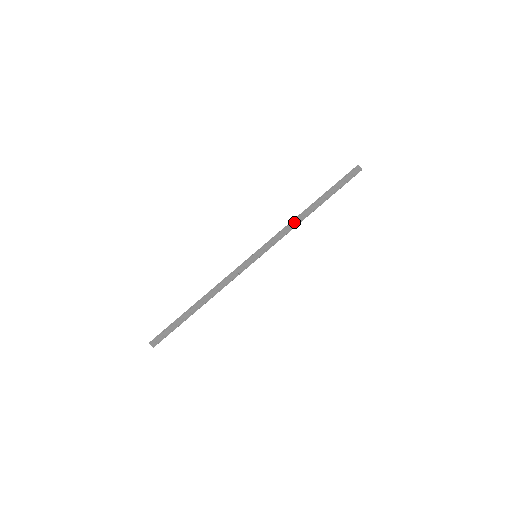
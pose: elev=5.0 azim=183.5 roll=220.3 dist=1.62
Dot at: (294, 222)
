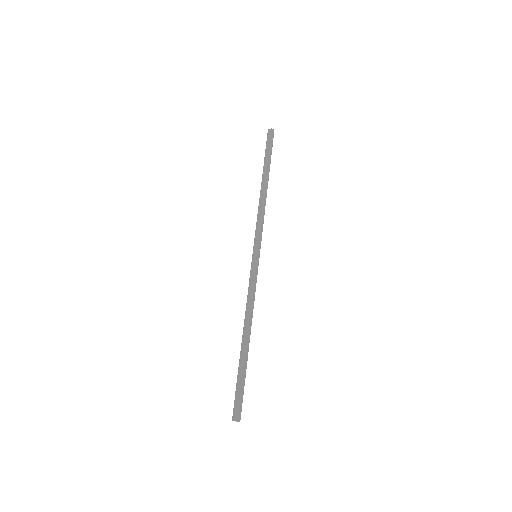
Dot at: (263, 204)
